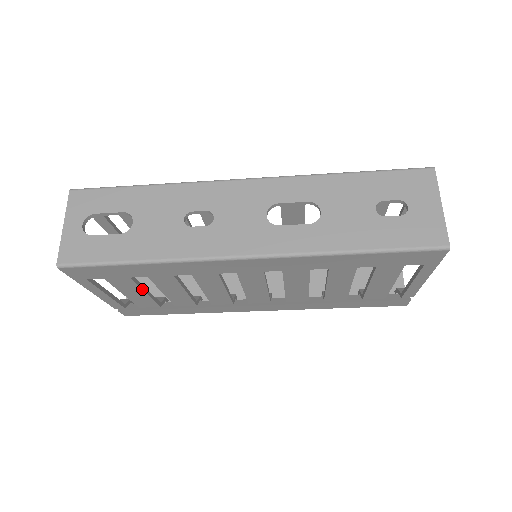
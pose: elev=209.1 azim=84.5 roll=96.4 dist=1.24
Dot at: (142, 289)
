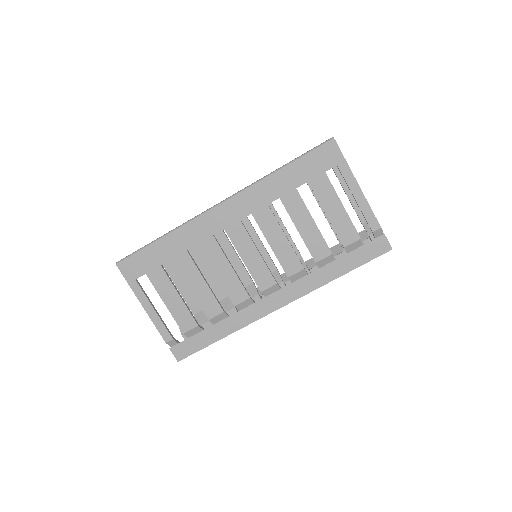
Dot at: (174, 287)
